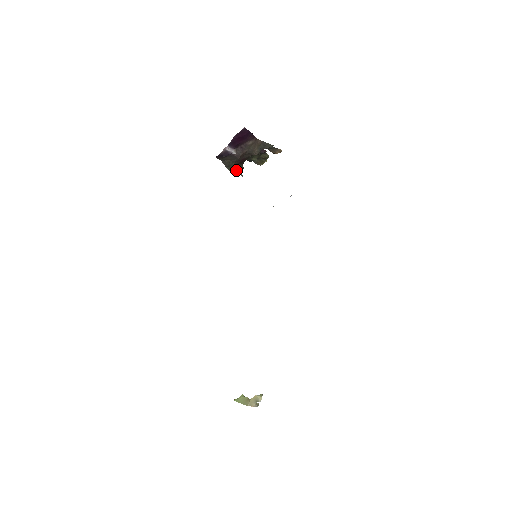
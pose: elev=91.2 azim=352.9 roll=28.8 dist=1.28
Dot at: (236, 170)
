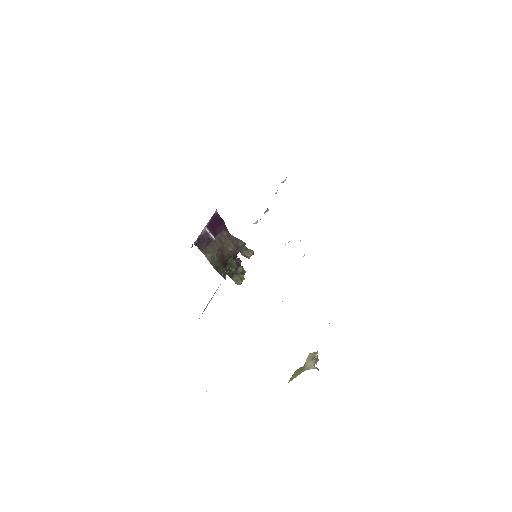
Dot at: (219, 269)
